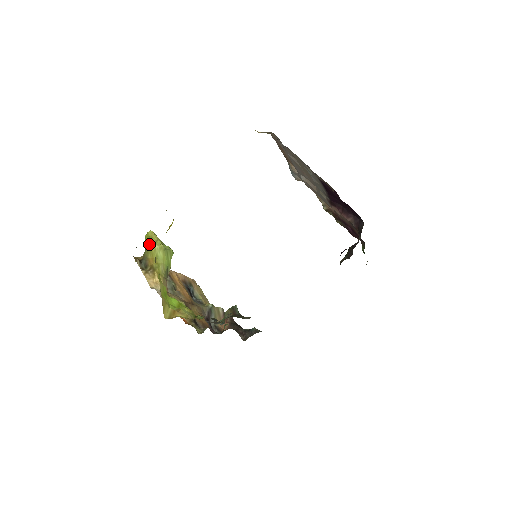
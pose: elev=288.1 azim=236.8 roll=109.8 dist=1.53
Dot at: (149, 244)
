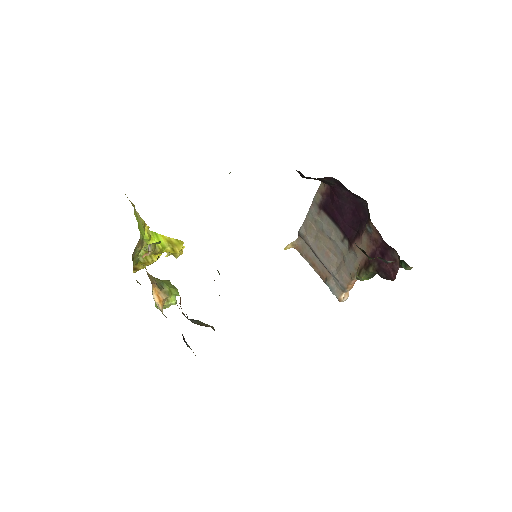
Dot at: occluded
